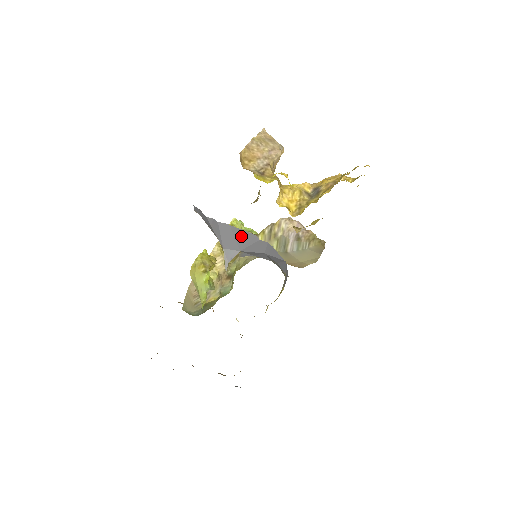
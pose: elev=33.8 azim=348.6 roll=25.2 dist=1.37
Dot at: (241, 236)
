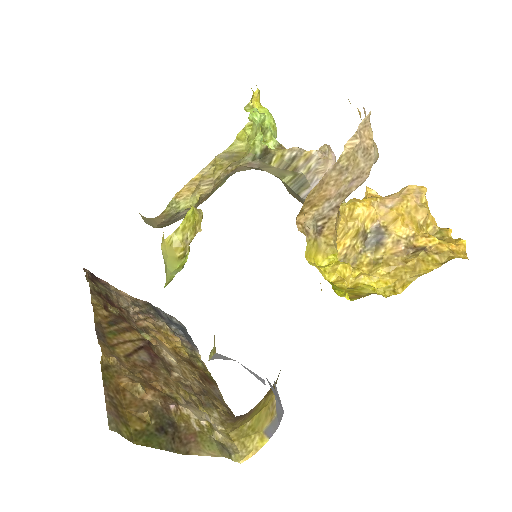
Dot at: occluded
